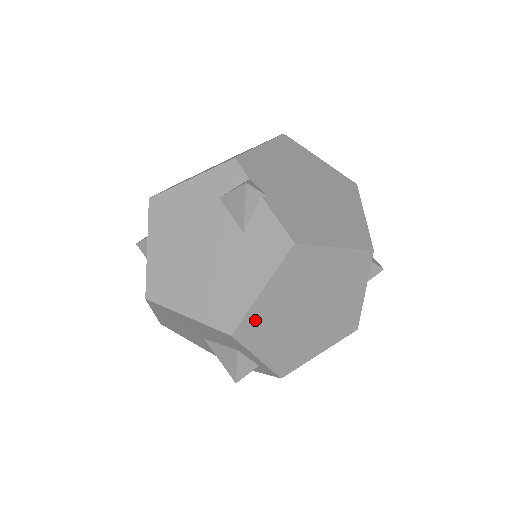
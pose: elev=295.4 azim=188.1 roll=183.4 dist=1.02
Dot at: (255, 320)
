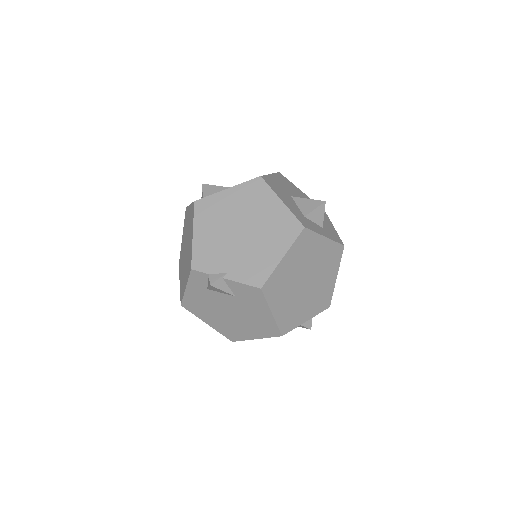
Dot at: (285, 320)
